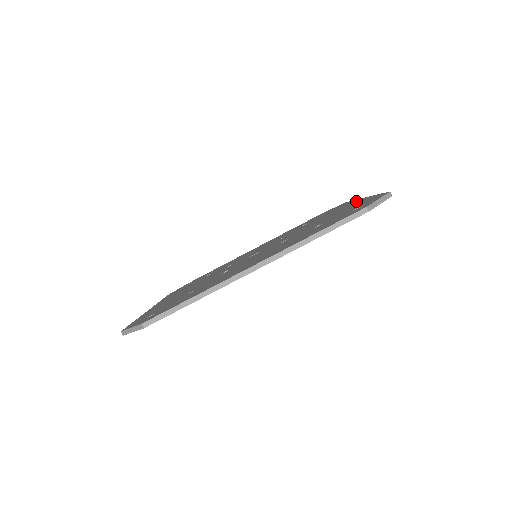
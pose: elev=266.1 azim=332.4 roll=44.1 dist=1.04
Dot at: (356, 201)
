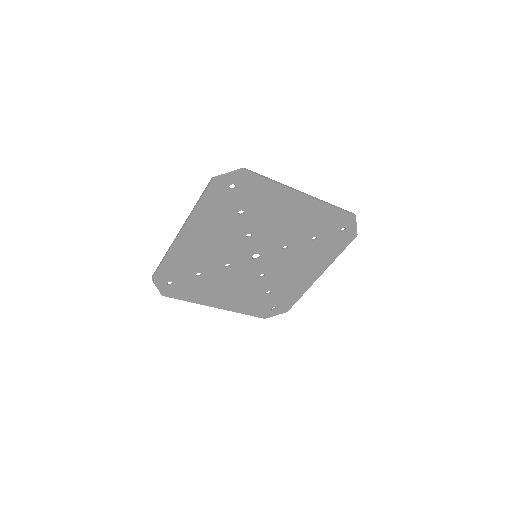
Dot at: (300, 197)
